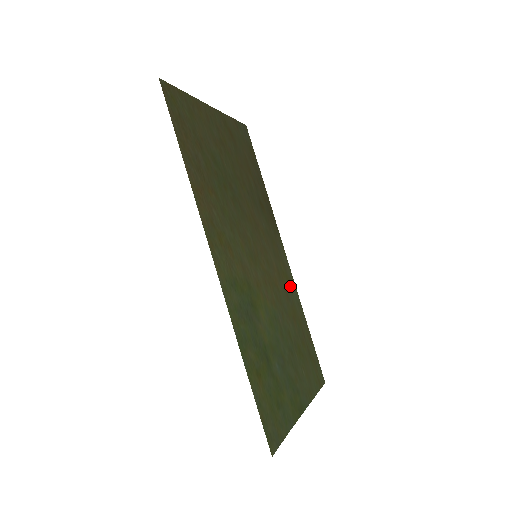
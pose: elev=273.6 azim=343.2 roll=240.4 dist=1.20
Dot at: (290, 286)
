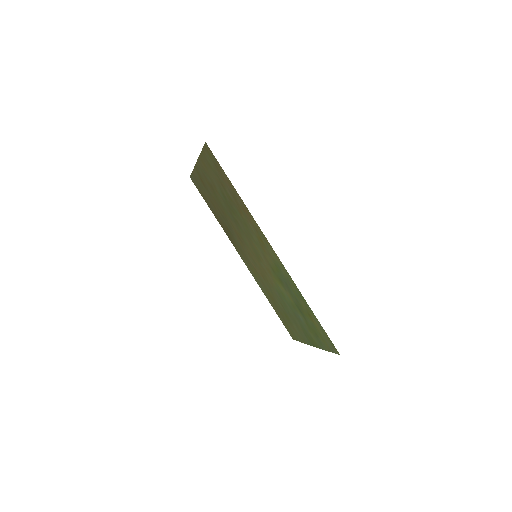
Dot at: (258, 280)
